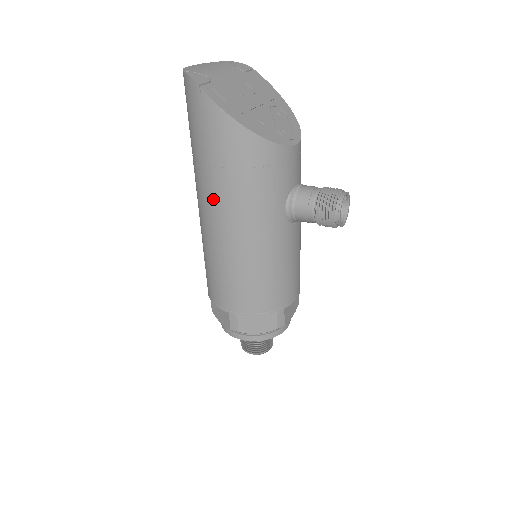
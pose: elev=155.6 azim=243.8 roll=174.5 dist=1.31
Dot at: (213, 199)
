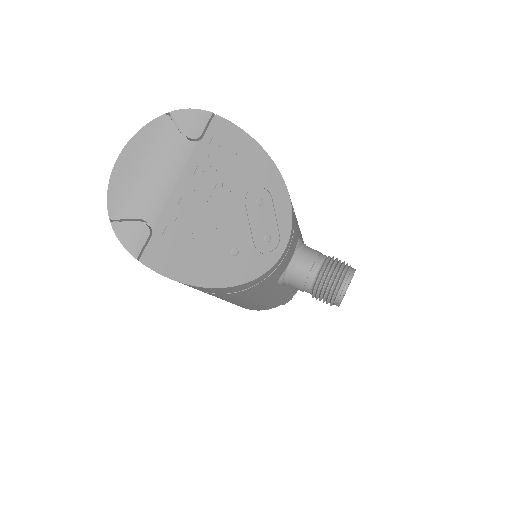
Dot at: occluded
